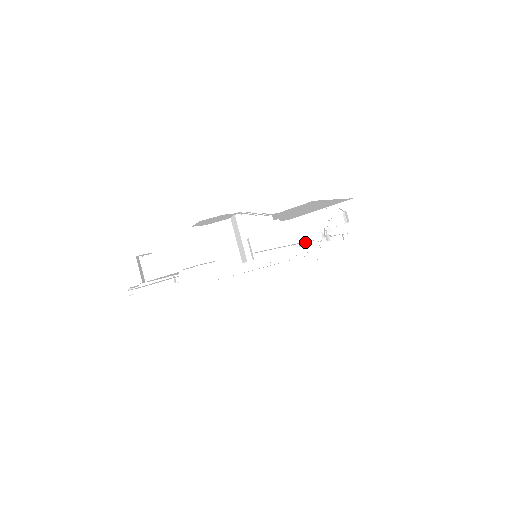
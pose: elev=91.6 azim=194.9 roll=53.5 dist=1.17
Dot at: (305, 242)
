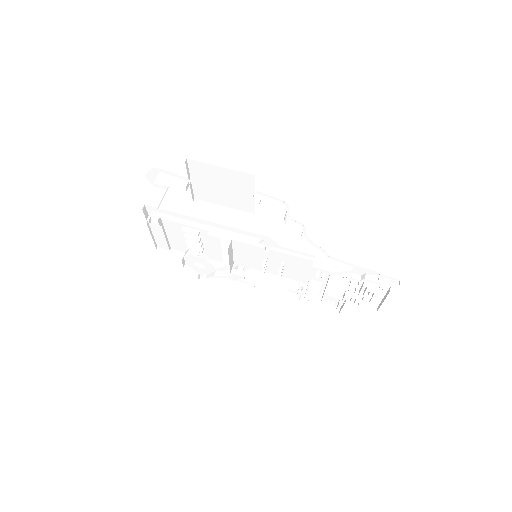
Dot at: (267, 236)
